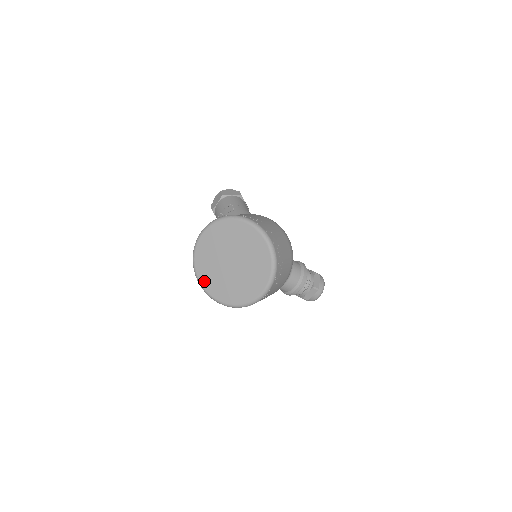
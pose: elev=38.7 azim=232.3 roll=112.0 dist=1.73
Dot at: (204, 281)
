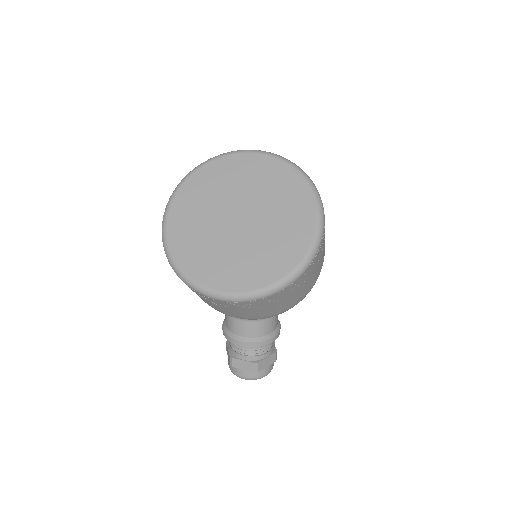
Dot at: (184, 194)
